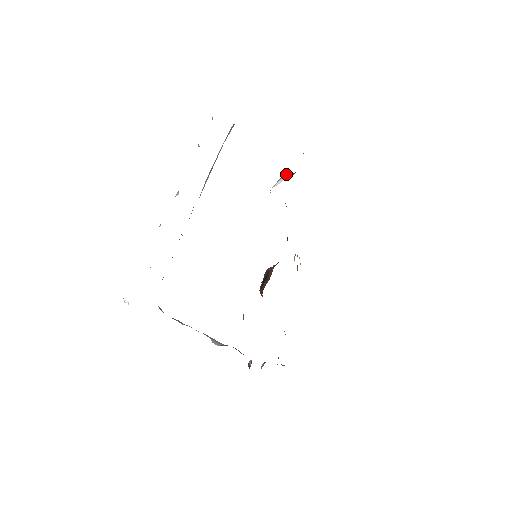
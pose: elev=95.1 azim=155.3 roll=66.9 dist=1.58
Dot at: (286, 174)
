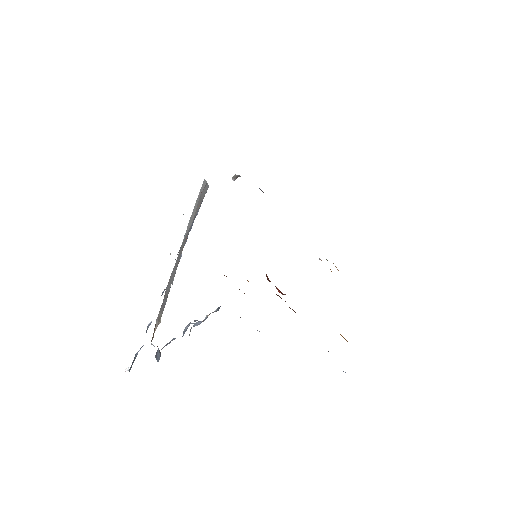
Dot at: occluded
